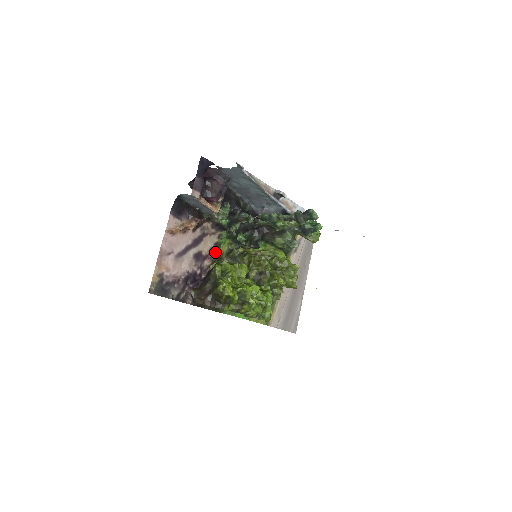
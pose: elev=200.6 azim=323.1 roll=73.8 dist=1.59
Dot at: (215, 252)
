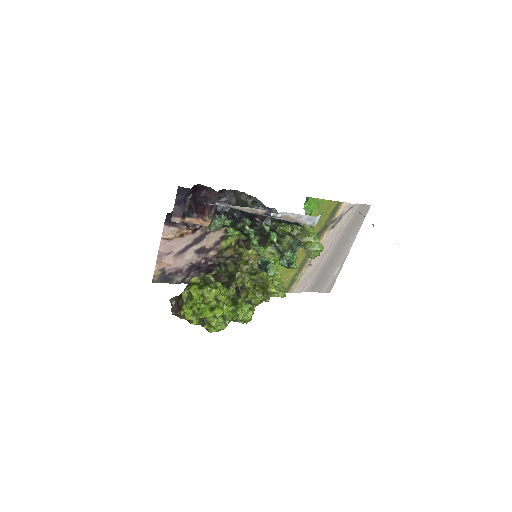
Dot at: (221, 244)
